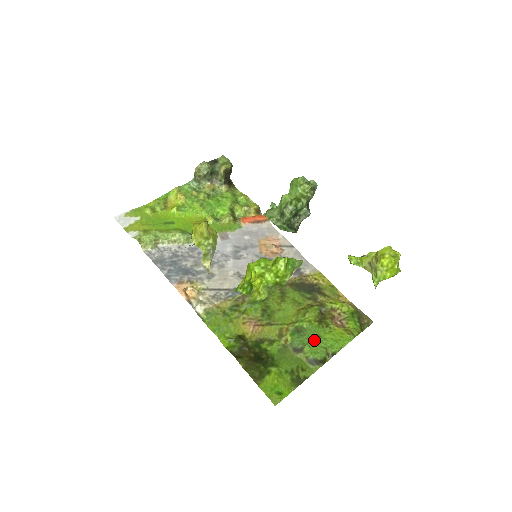
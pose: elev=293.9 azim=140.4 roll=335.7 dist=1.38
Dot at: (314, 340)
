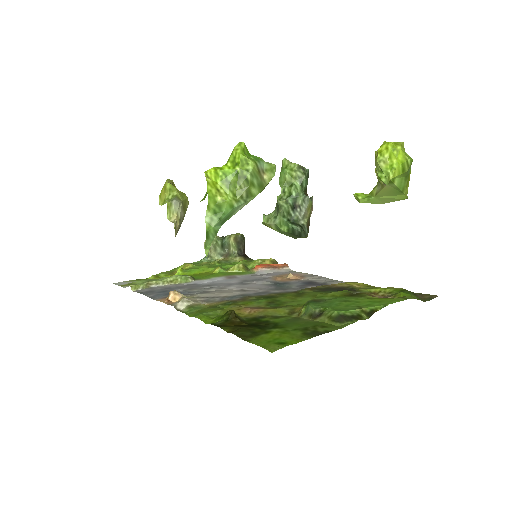
Dot at: (340, 304)
